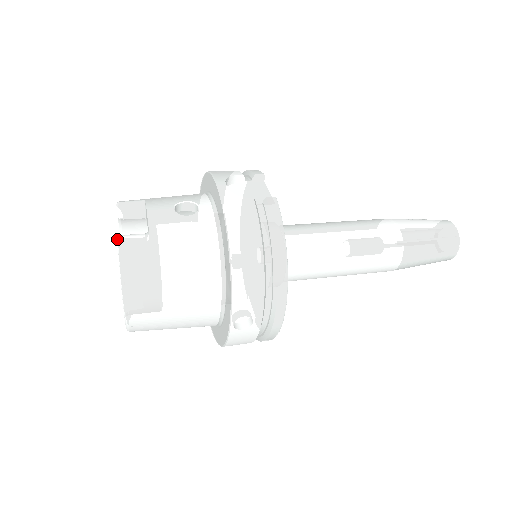
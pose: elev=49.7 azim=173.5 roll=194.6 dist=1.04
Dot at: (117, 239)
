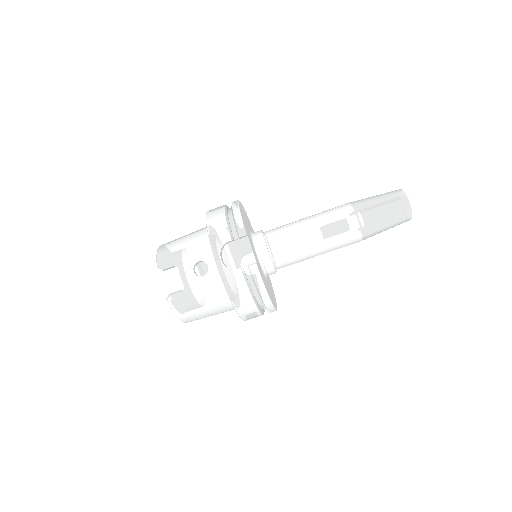
Dot at: (167, 300)
